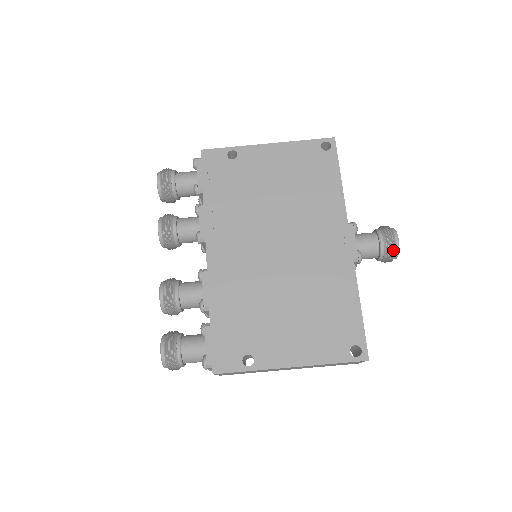
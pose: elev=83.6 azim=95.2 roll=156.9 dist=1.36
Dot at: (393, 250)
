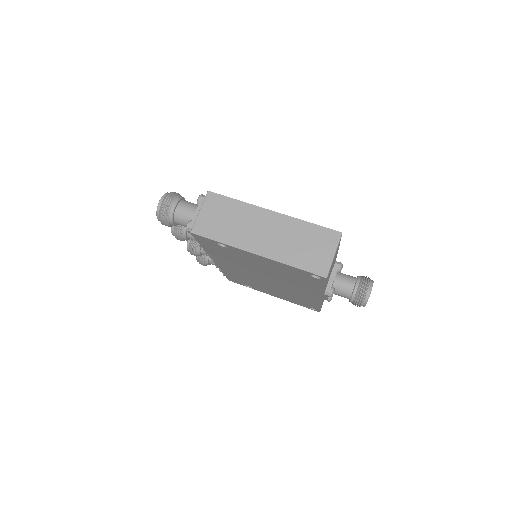
Dot at: (368, 278)
